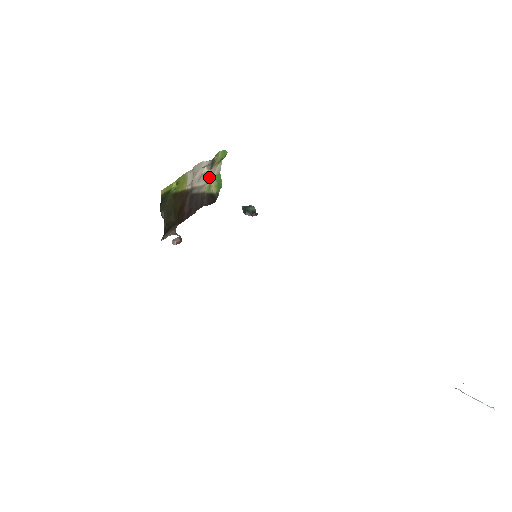
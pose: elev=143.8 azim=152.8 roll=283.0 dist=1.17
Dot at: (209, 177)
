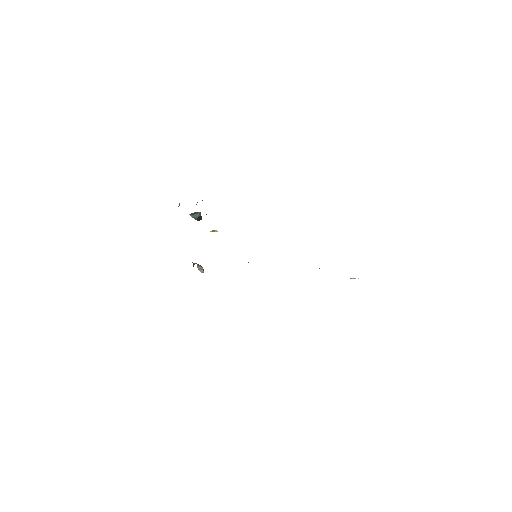
Dot at: occluded
